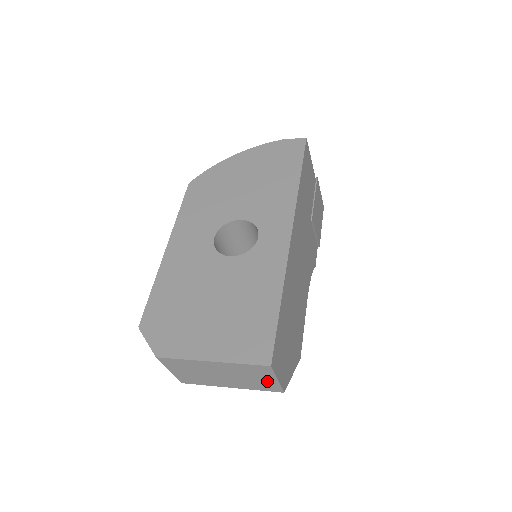
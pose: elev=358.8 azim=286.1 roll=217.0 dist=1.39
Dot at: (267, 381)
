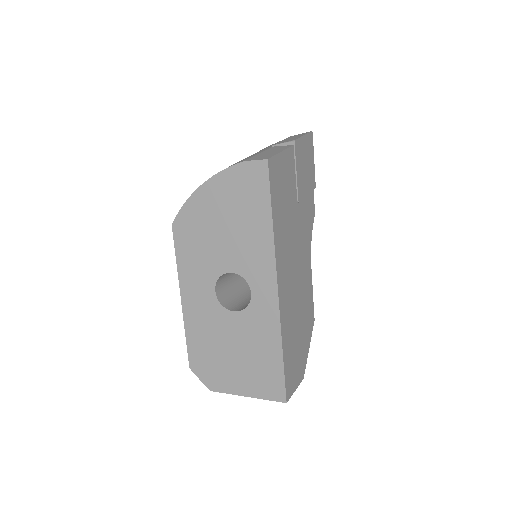
Dot at: occluded
